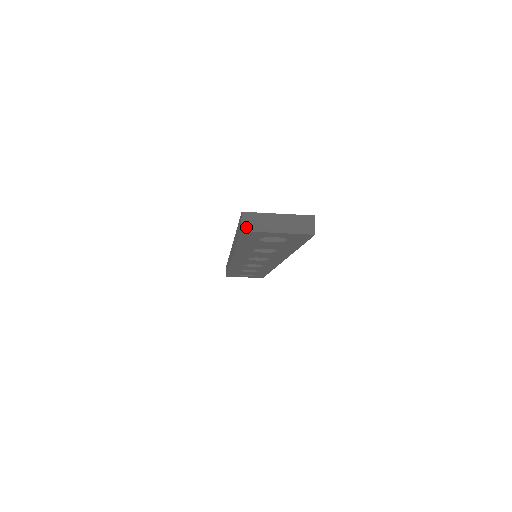
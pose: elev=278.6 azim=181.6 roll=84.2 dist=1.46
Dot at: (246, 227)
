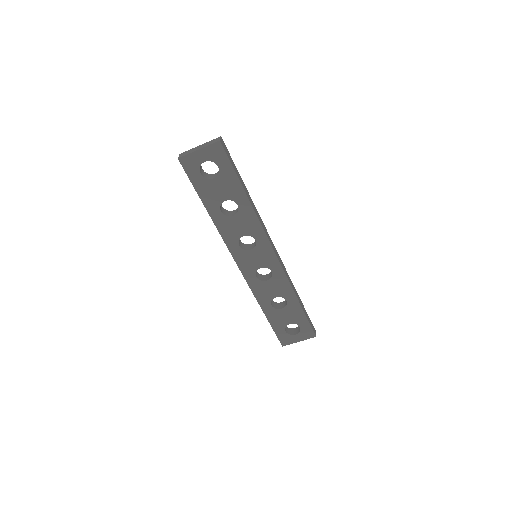
Dot at: (181, 156)
